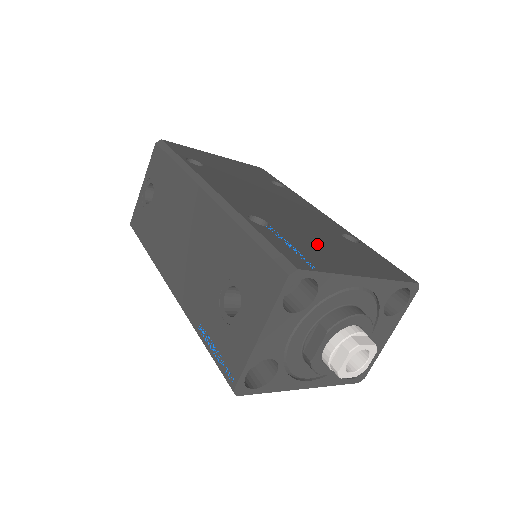
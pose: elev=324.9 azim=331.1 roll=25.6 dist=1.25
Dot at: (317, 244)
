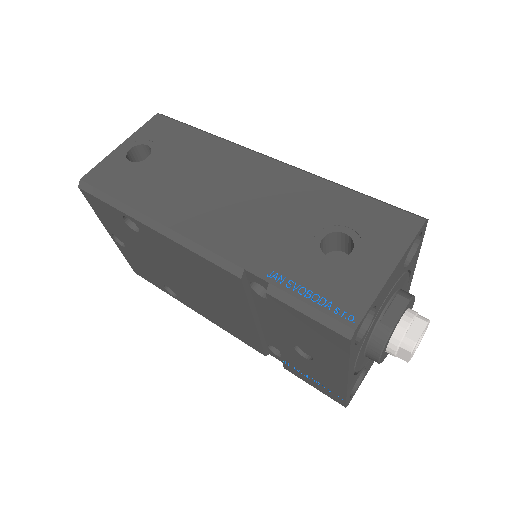
Dot at: occluded
